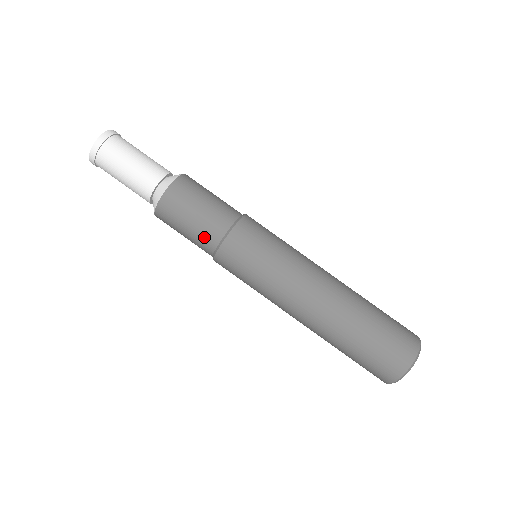
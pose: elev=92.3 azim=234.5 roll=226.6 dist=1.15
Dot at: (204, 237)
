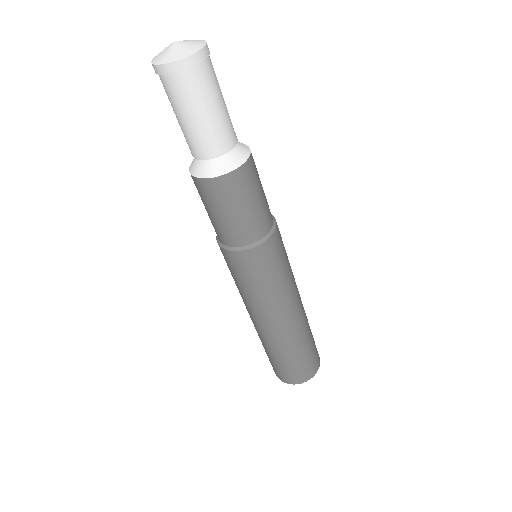
Dot at: (244, 231)
